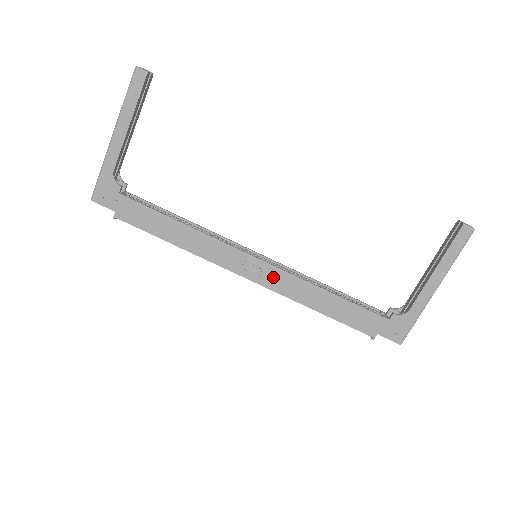
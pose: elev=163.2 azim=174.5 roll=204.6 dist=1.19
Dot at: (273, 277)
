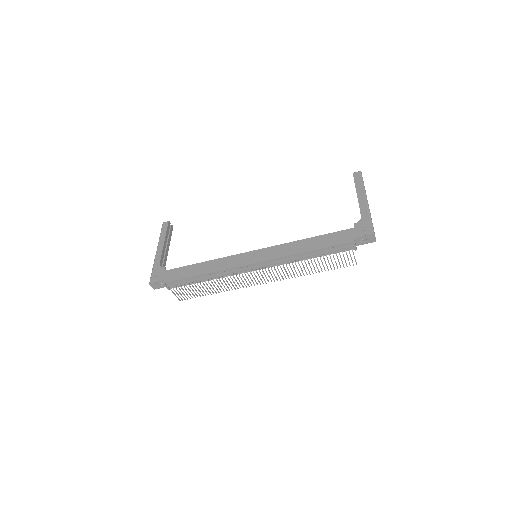
Dot at: (269, 253)
